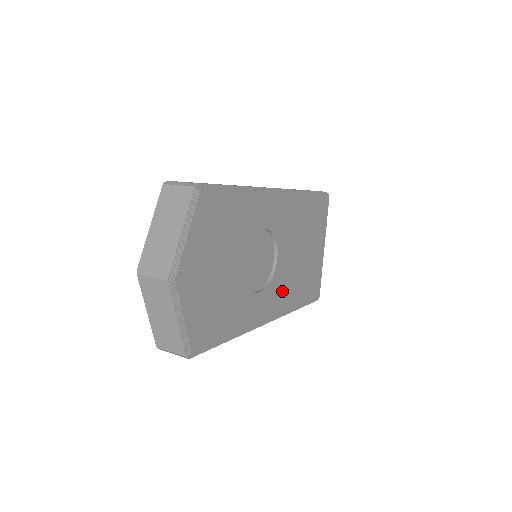
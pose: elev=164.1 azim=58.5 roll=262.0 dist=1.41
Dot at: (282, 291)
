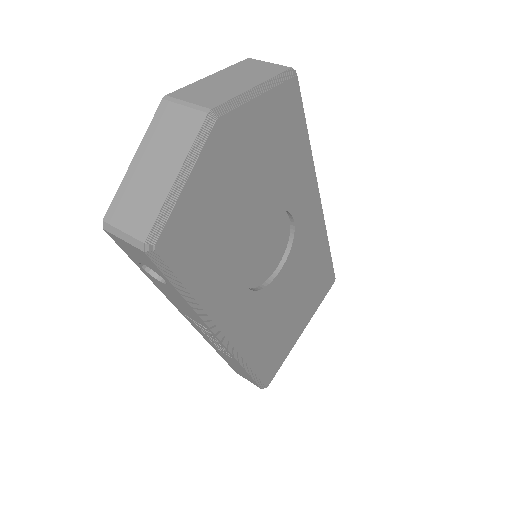
Dot at: (257, 321)
